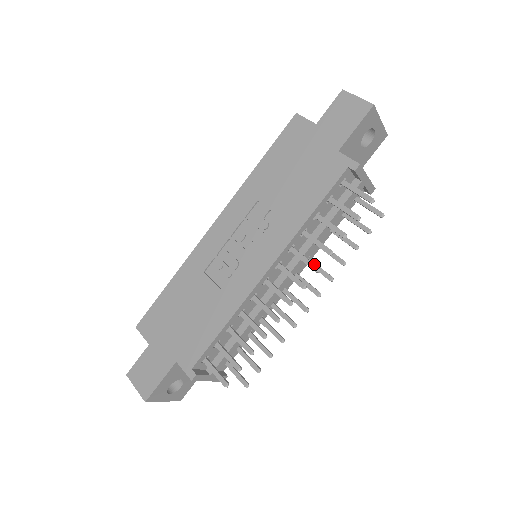
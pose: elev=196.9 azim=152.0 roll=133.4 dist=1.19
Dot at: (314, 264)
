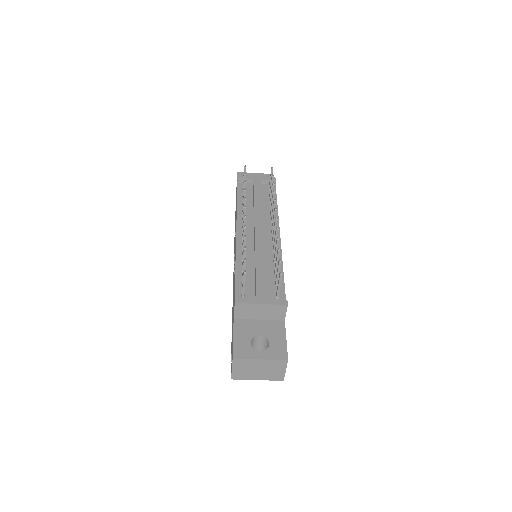
Dot at: occluded
